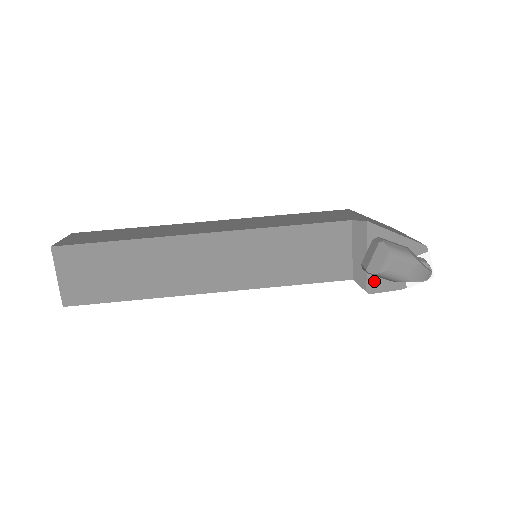
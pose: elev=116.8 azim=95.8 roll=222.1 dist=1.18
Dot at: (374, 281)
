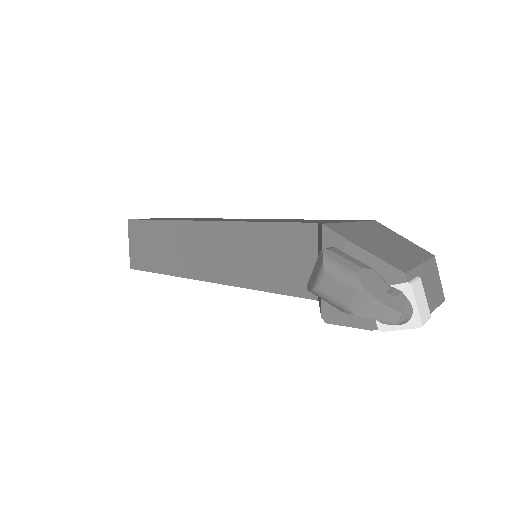
Dot at: (331, 306)
